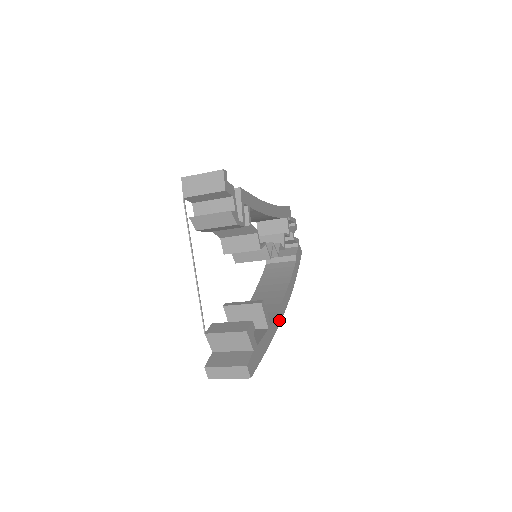
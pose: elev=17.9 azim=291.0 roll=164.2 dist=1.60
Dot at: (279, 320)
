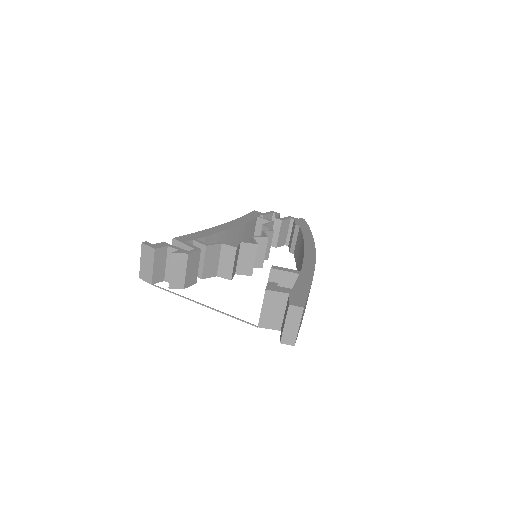
Dot at: (312, 263)
